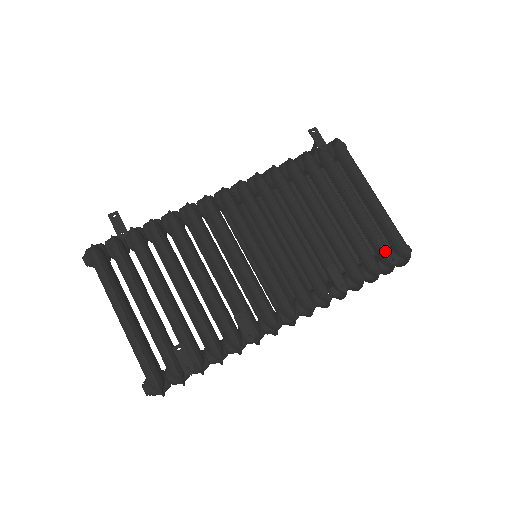
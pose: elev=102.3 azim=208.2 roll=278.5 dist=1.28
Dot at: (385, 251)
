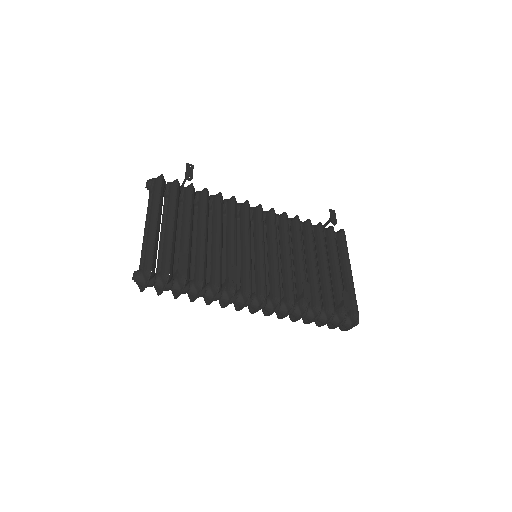
Dot at: (345, 299)
